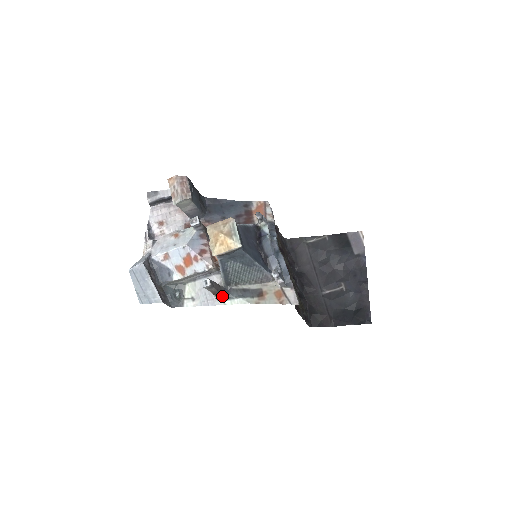
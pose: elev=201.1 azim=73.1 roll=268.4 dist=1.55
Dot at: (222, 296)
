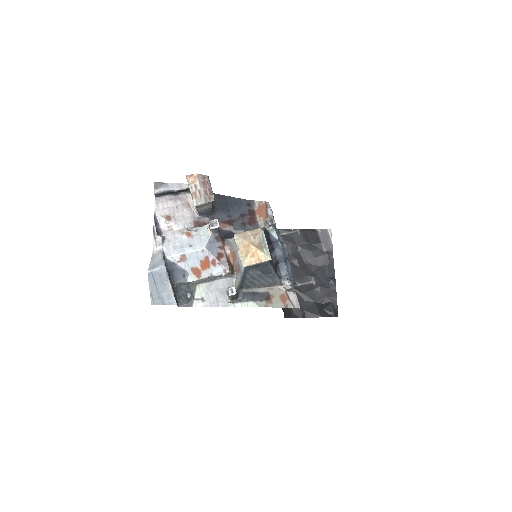
Dot at: (236, 300)
